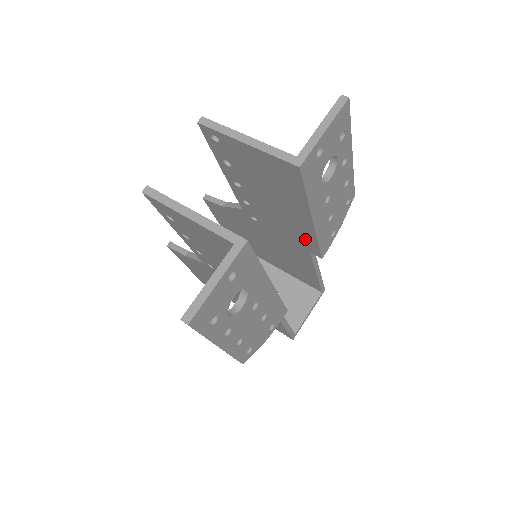
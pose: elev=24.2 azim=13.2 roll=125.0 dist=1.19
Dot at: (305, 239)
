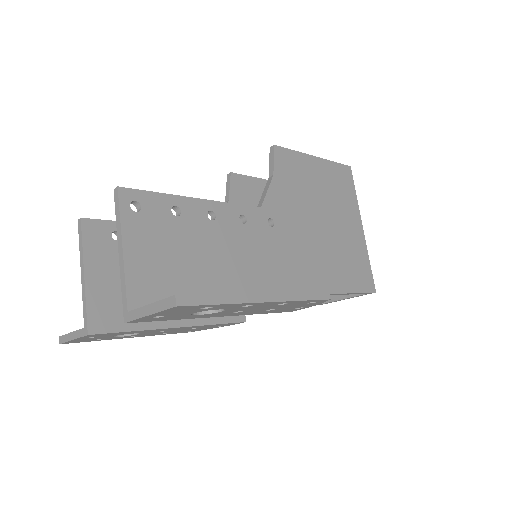
Dot at: occluded
